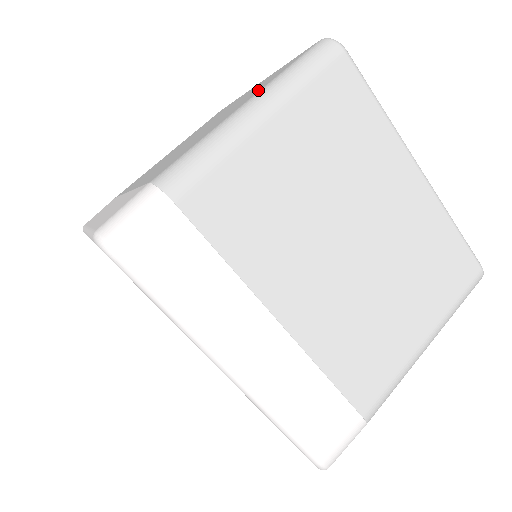
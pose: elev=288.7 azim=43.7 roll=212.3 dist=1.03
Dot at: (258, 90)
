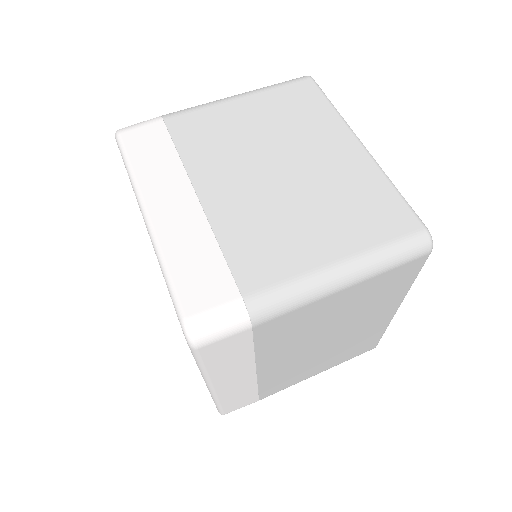
Dot at: occluded
